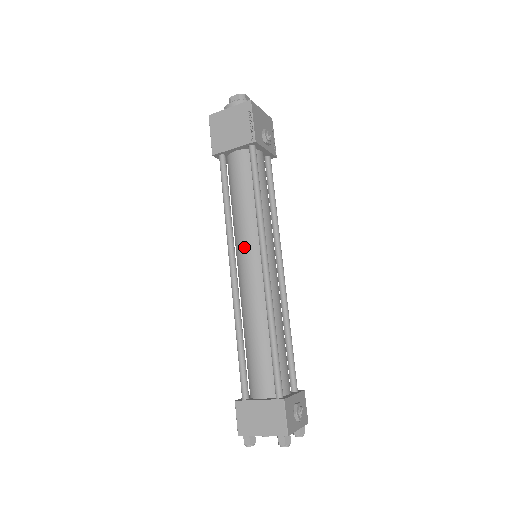
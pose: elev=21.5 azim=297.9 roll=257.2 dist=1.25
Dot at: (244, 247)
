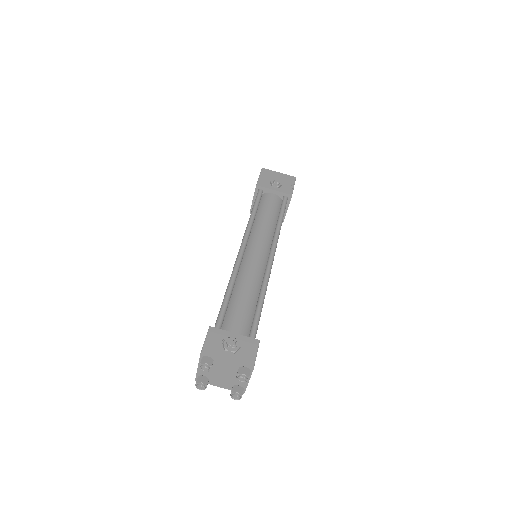
Dot at: occluded
